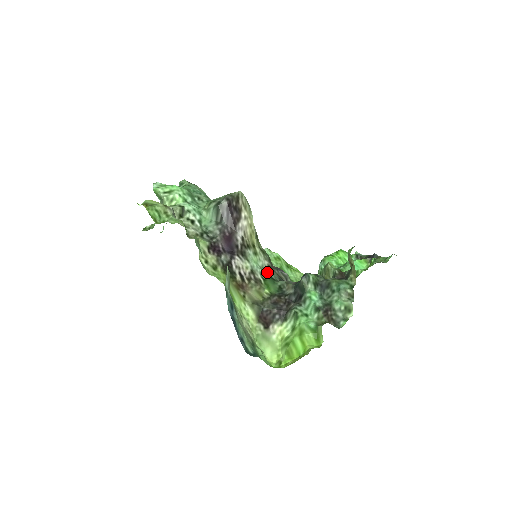
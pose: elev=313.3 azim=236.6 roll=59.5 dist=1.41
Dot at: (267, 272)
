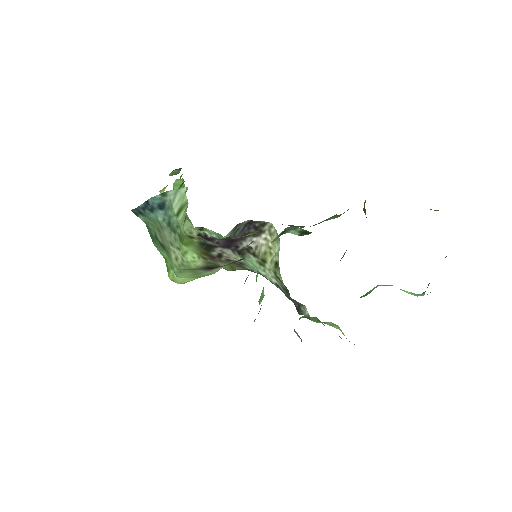
Dot at: (266, 278)
